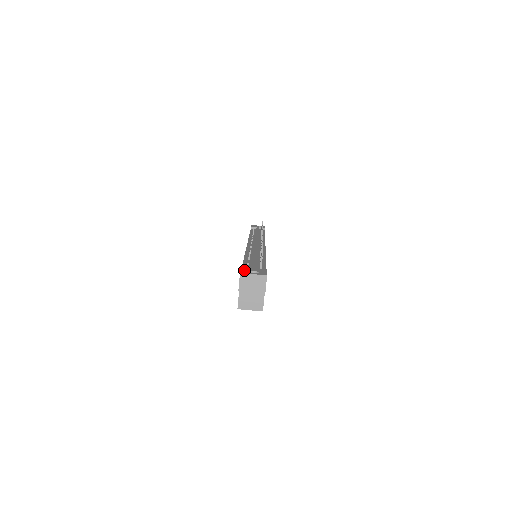
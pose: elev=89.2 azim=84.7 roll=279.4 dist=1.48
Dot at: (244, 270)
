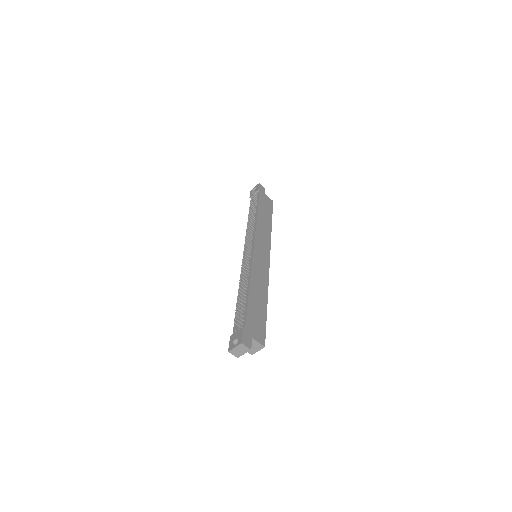
Dot at: (230, 343)
